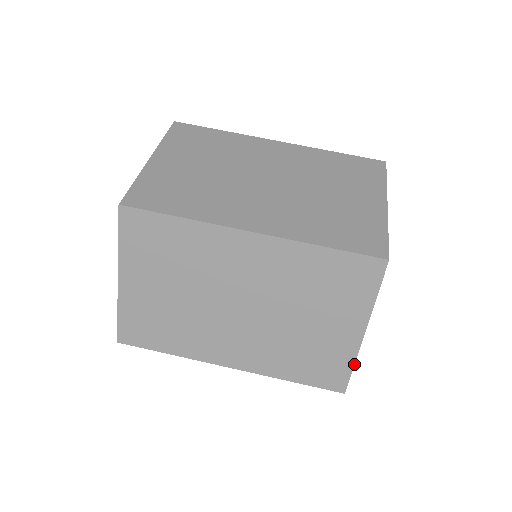
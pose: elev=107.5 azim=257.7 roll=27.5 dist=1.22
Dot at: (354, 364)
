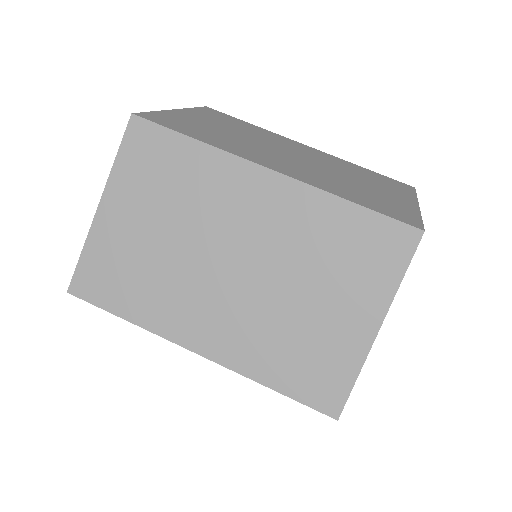
Dot at: (358, 374)
